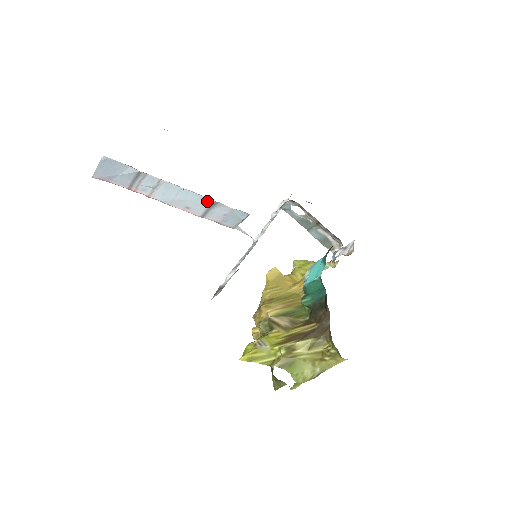
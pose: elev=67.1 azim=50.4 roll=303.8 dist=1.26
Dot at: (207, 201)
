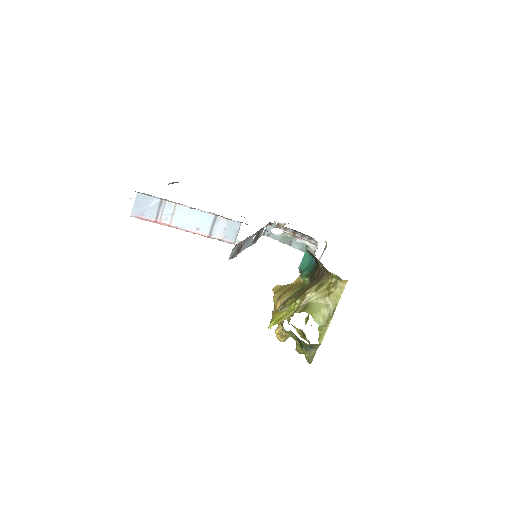
Dot at: (210, 218)
